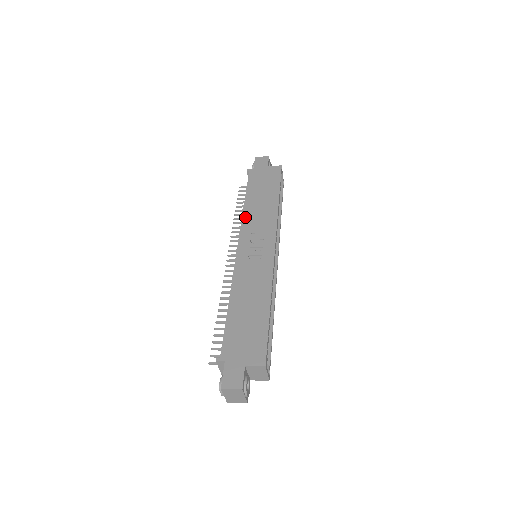
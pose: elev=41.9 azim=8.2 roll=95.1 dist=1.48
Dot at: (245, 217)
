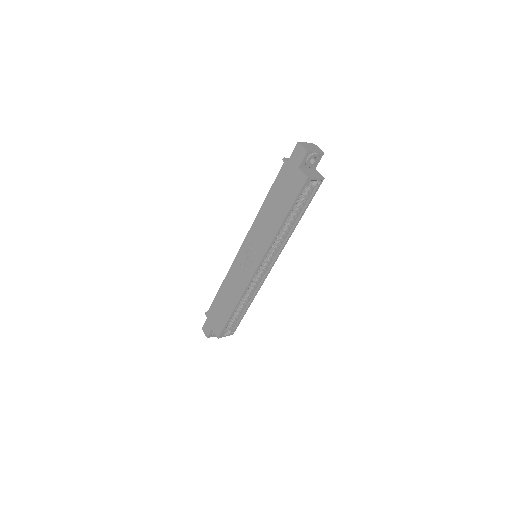
Dot at: (255, 222)
